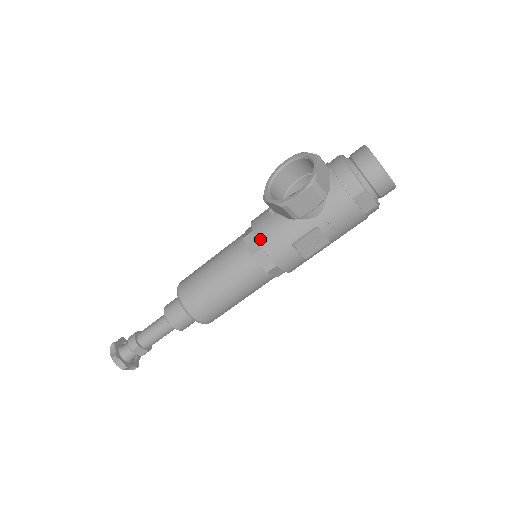
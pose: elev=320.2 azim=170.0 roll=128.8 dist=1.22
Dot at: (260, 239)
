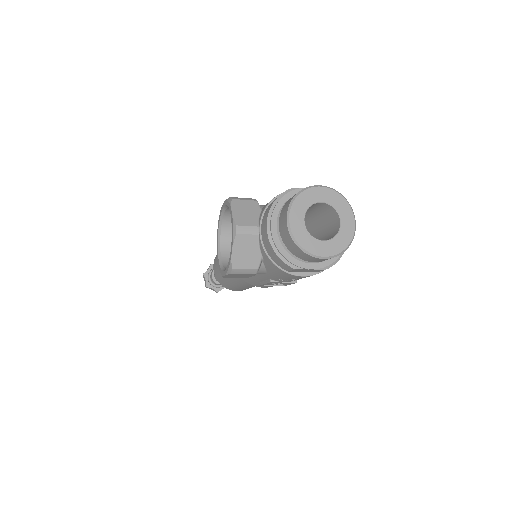
Dot at: occluded
